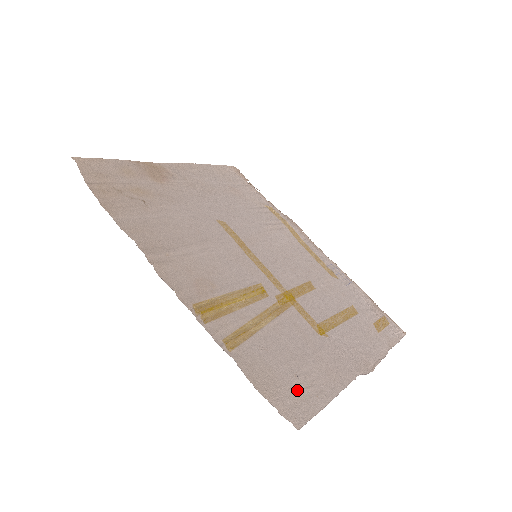
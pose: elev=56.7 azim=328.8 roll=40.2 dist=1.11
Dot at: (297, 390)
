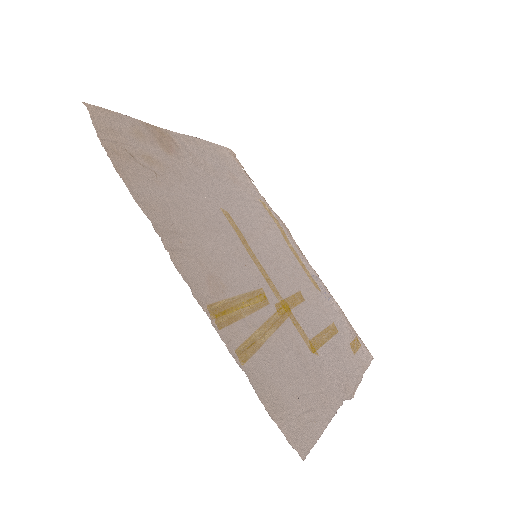
Dot at: (299, 414)
